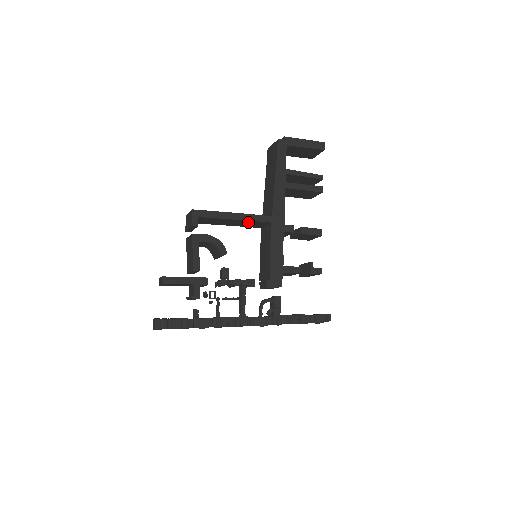
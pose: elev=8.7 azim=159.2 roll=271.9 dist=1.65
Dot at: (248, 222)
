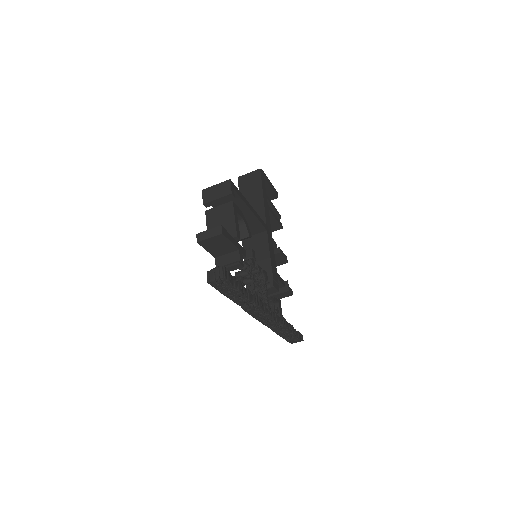
Dot at: (251, 221)
